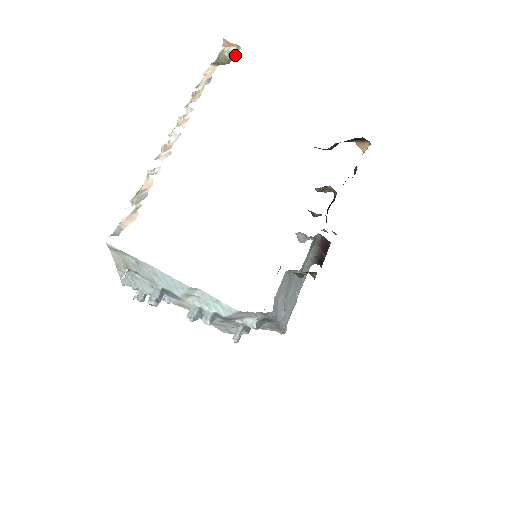
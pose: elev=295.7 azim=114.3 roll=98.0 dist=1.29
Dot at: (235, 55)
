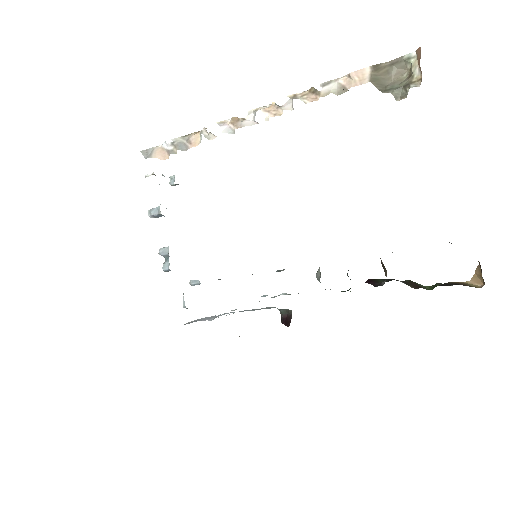
Dot at: (405, 87)
